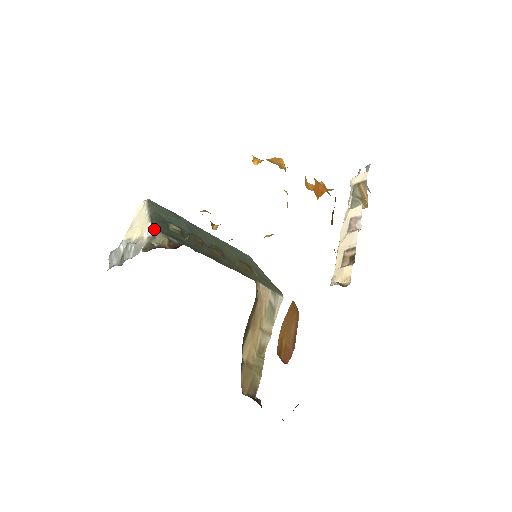
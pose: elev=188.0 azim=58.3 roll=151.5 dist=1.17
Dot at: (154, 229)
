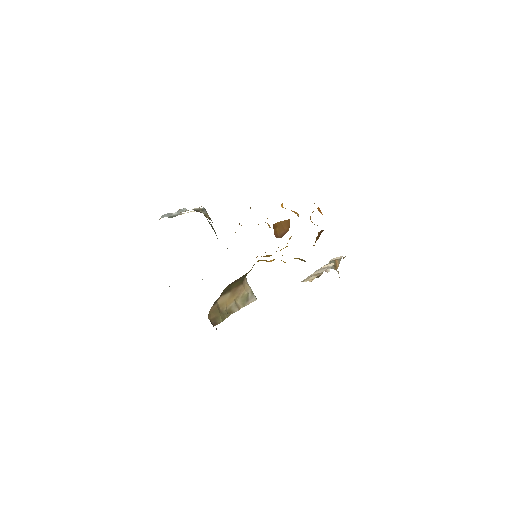
Dot at: (204, 208)
